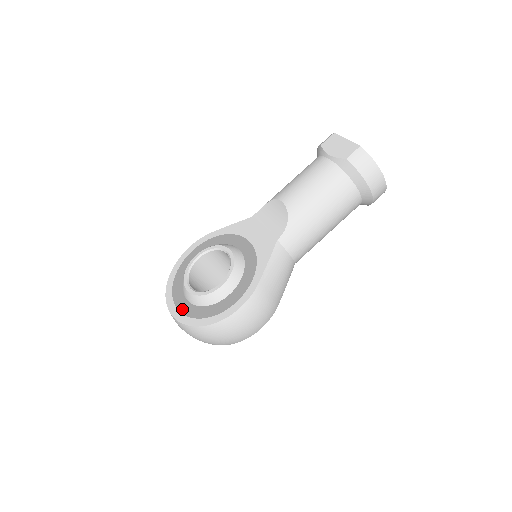
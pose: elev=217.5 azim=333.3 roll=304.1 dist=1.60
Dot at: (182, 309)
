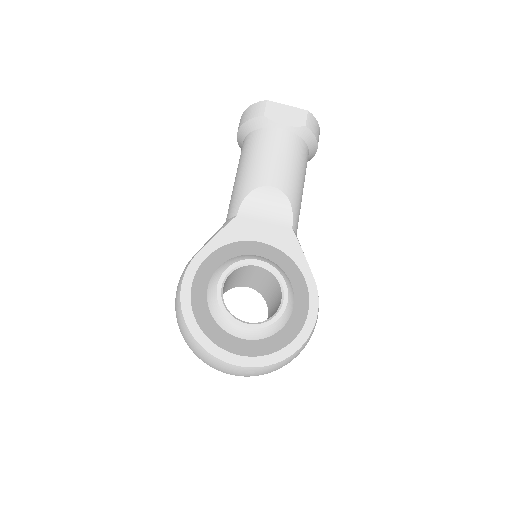
Dot at: (251, 352)
